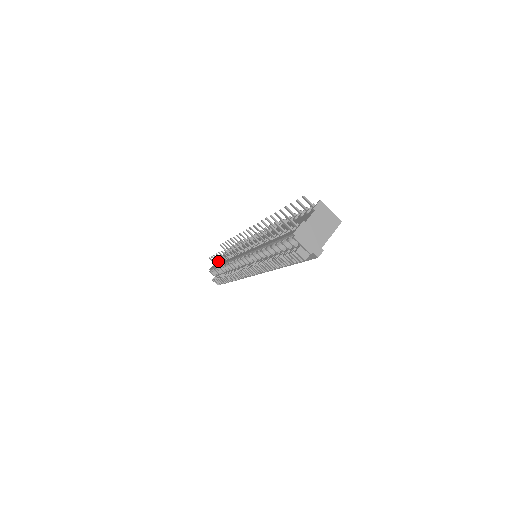
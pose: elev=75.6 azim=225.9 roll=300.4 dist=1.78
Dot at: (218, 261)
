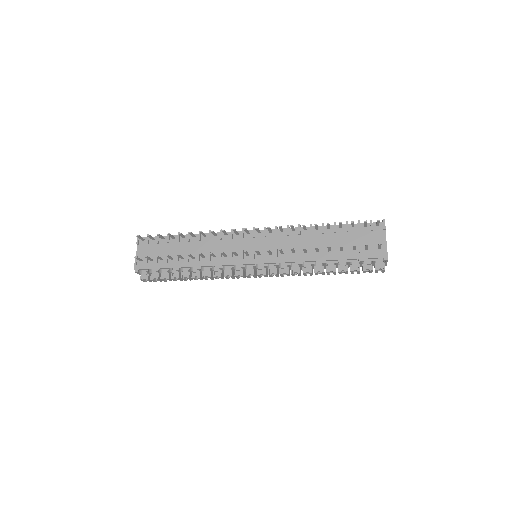
Dot at: occluded
